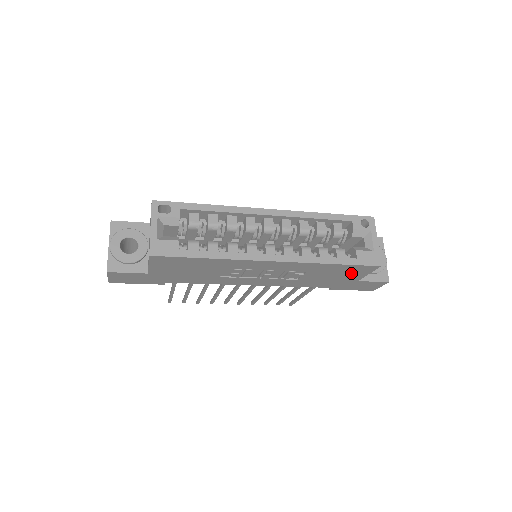
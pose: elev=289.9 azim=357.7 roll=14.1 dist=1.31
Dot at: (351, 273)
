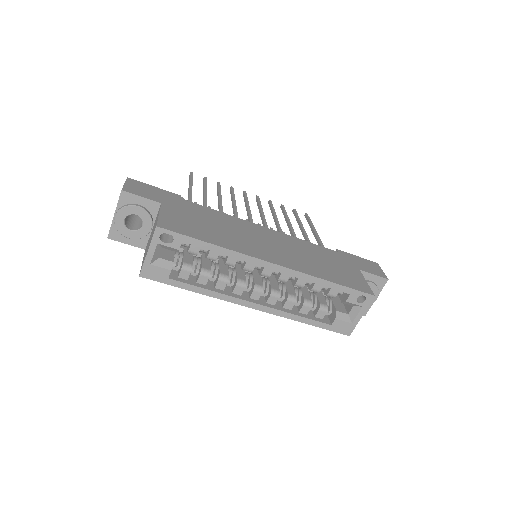
Dot at: occluded
